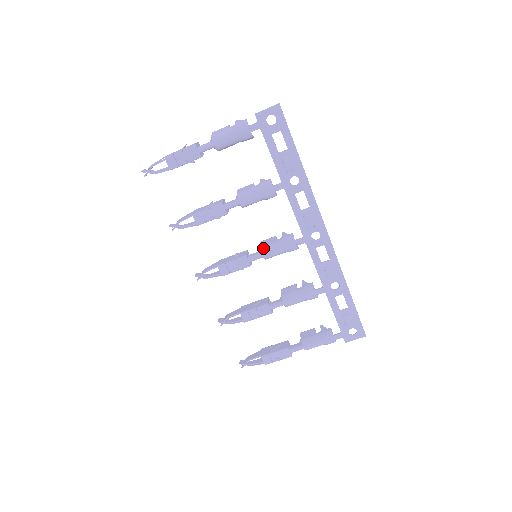
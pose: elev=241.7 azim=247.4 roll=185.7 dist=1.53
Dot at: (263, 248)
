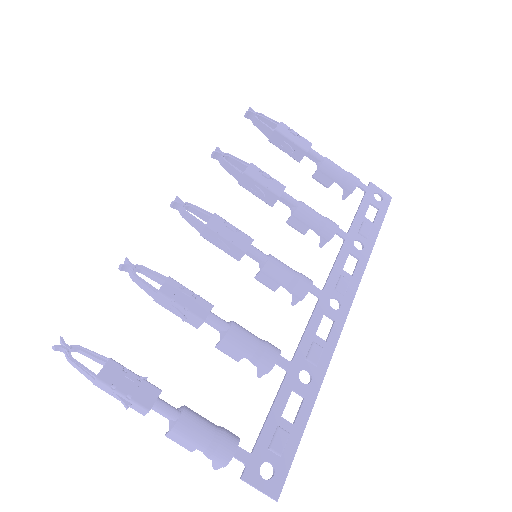
Dot at: occluded
